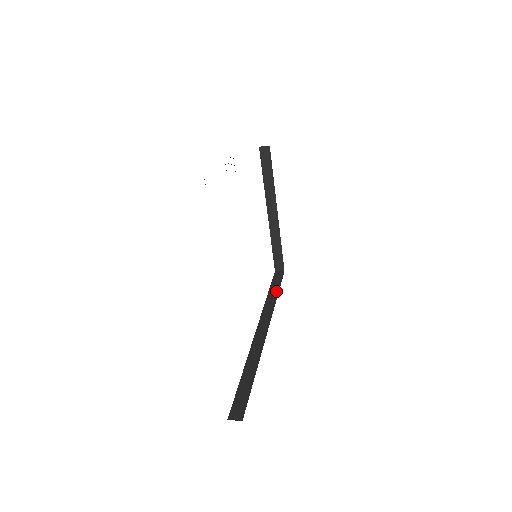
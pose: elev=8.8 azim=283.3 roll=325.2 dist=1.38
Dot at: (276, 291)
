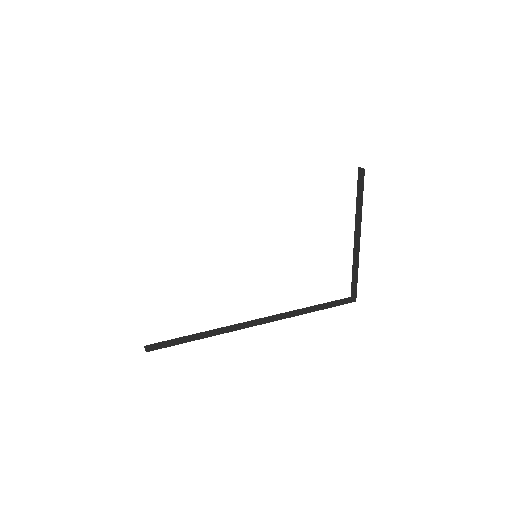
Dot at: (317, 309)
